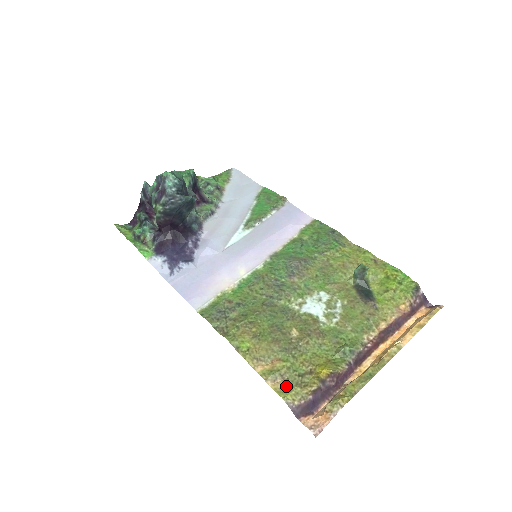
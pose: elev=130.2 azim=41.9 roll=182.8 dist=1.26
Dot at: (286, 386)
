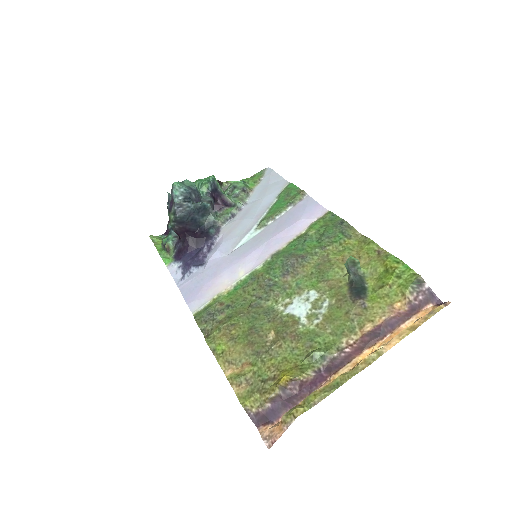
Dot at: (248, 391)
